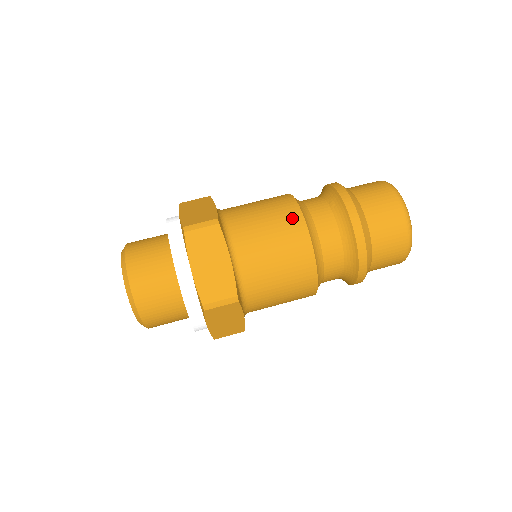
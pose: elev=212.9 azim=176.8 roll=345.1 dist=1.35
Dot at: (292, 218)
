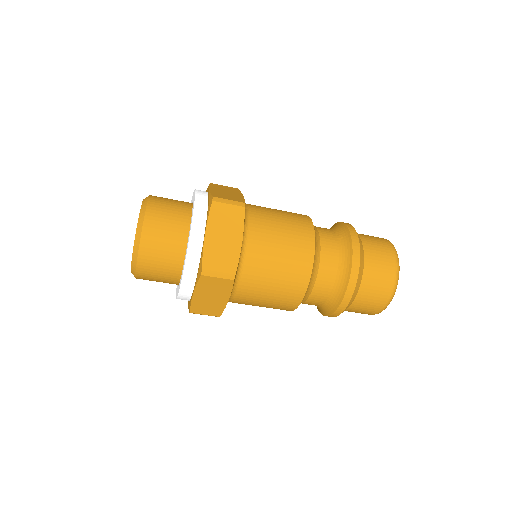
Dot at: (305, 232)
